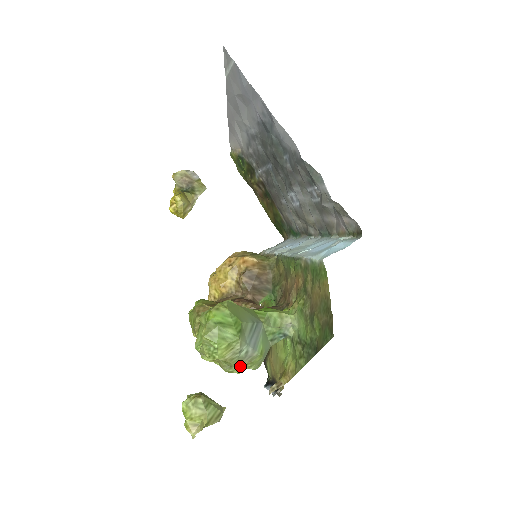
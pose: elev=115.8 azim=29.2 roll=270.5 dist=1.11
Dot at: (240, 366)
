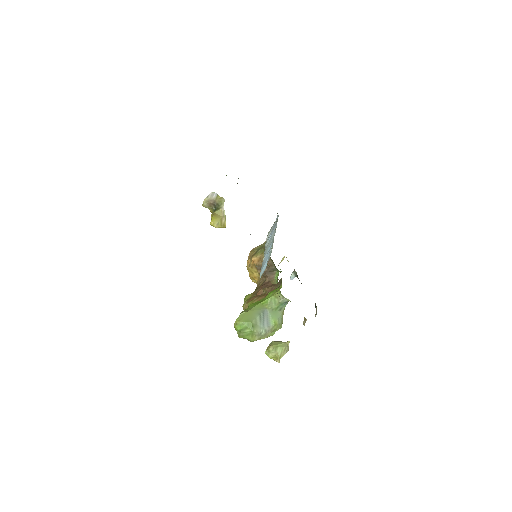
Dot at: (270, 333)
